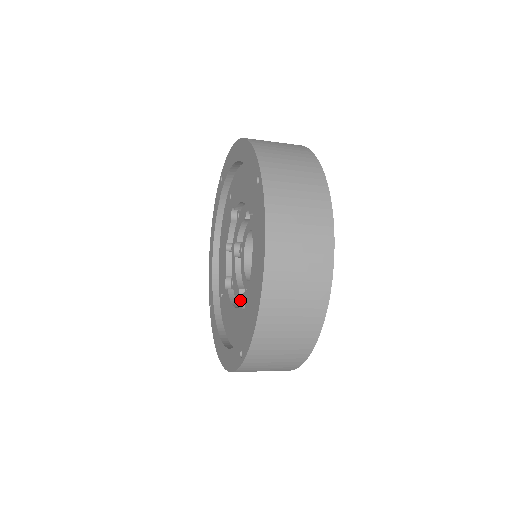
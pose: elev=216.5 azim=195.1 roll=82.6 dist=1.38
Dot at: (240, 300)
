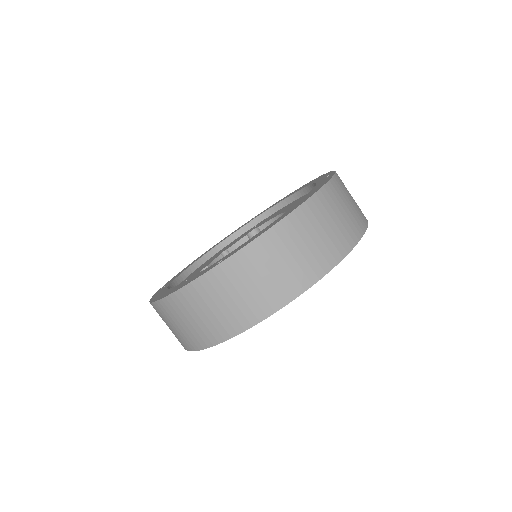
Dot at: occluded
